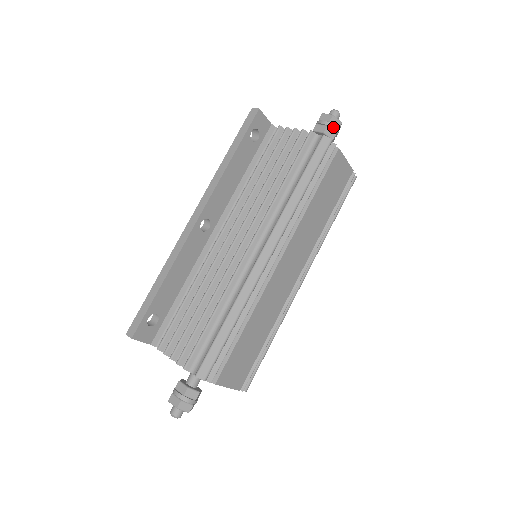
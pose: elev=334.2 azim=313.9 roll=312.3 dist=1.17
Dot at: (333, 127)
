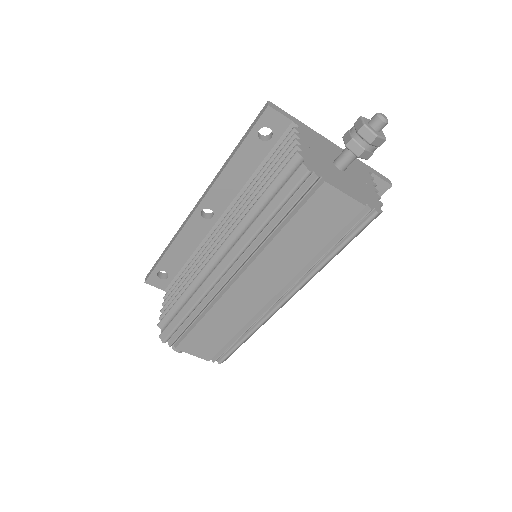
Dot at: (360, 141)
